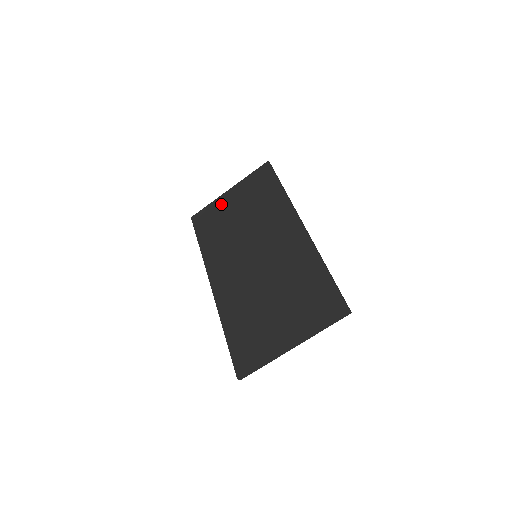
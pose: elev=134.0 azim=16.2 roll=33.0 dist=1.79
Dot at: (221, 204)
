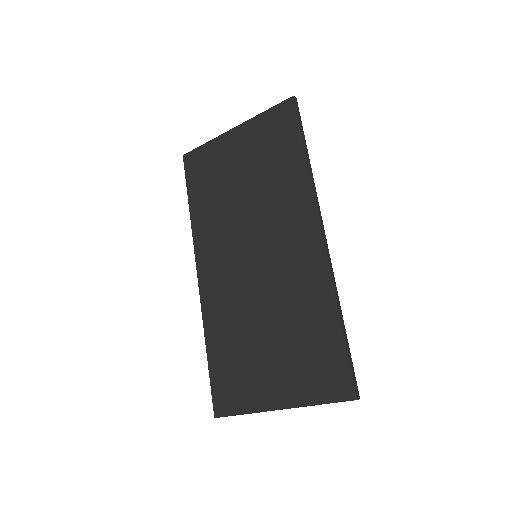
Dot at: (222, 150)
